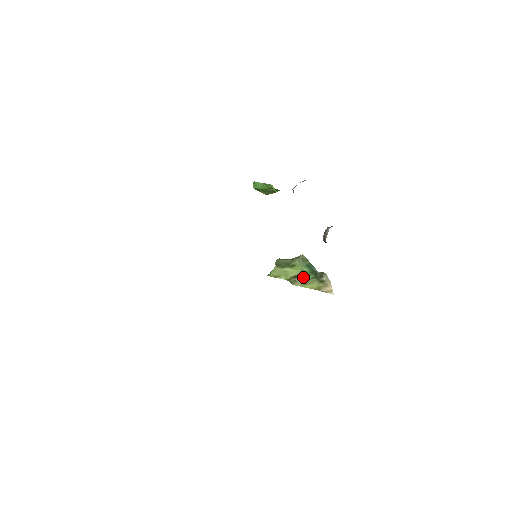
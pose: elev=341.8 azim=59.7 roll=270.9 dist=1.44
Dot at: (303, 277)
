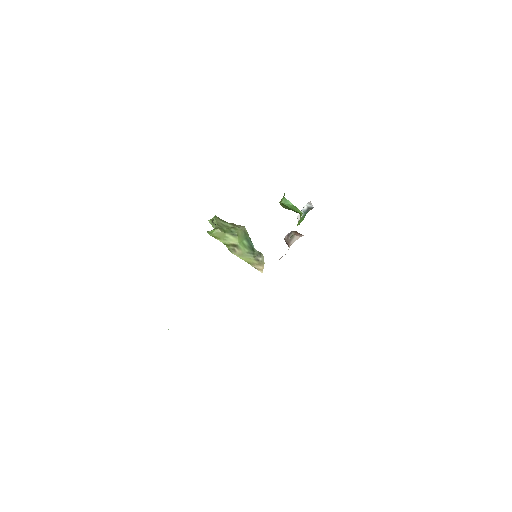
Dot at: (242, 249)
